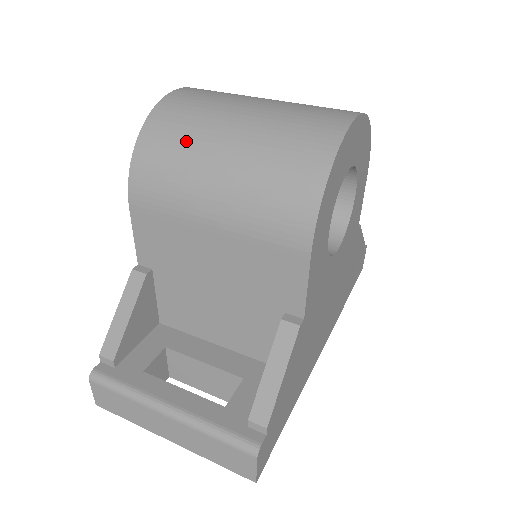
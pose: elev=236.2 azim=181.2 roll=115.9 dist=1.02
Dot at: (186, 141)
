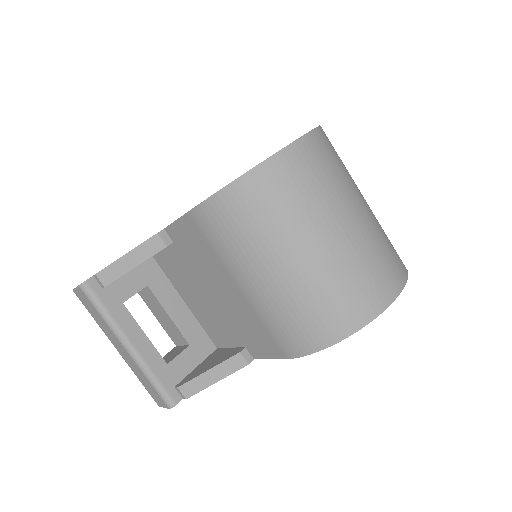
Dot at: (269, 224)
